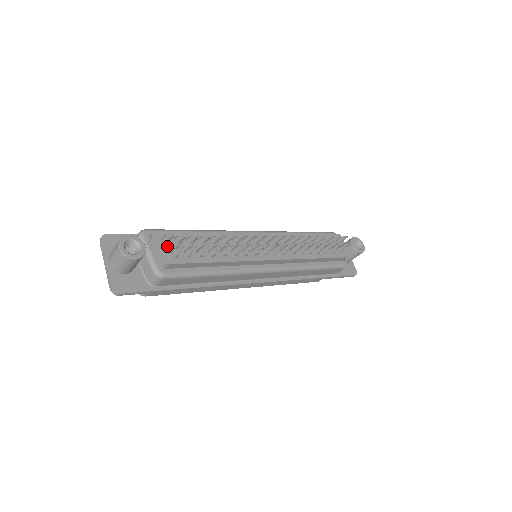
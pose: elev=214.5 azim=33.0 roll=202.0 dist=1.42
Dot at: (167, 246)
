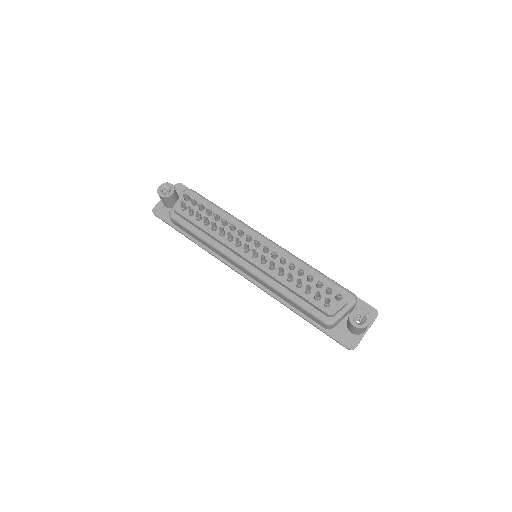
Dot at: (185, 202)
